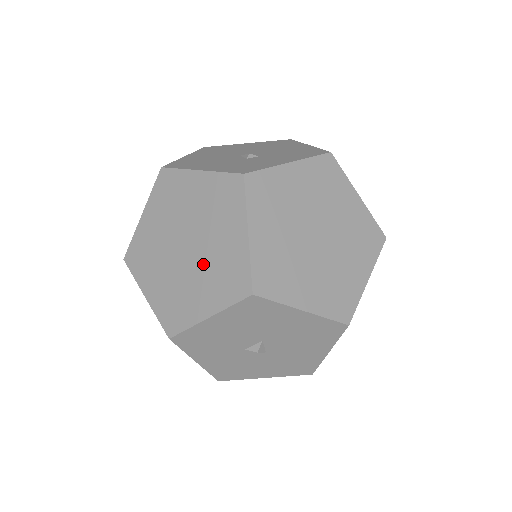
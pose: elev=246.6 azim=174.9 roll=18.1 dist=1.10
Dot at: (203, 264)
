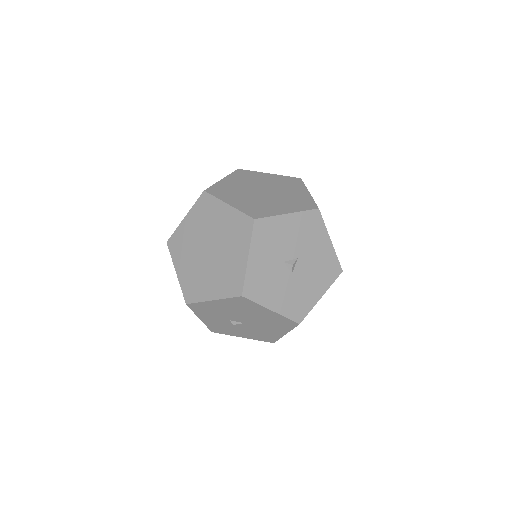
Dot at: (279, 197)
